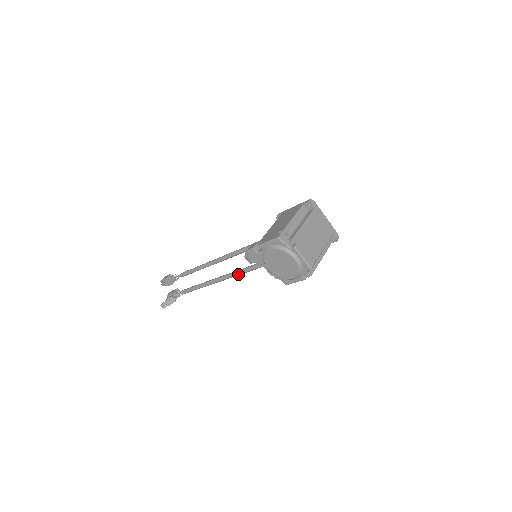
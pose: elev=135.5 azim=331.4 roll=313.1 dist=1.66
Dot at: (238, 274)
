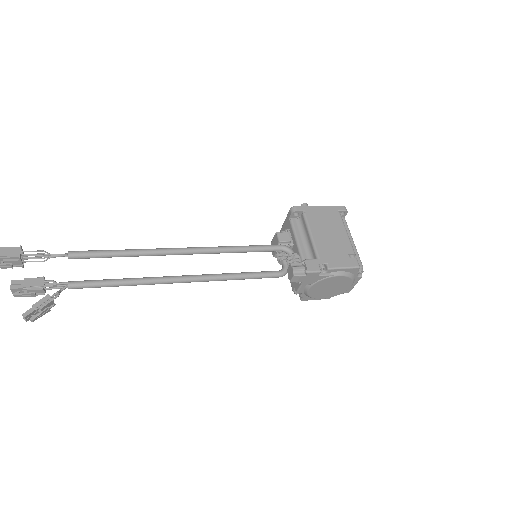
Dot at: occluded
